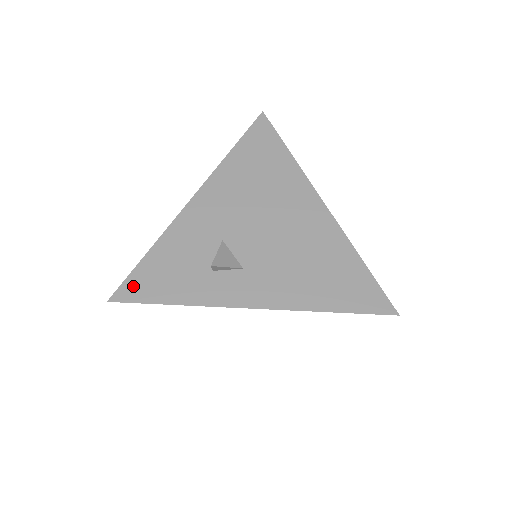
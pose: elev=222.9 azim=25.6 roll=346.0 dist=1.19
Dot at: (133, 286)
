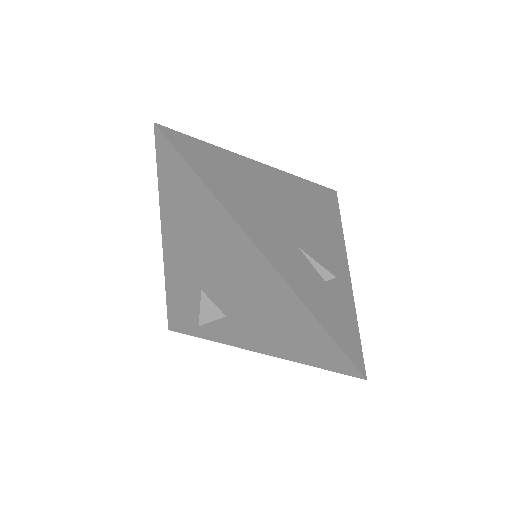
Dot at: (174, 321)
